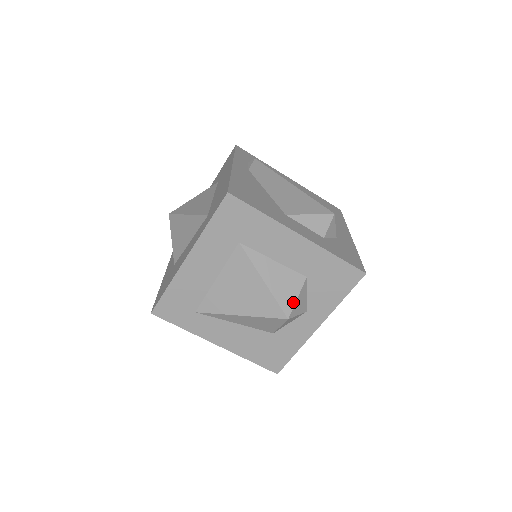
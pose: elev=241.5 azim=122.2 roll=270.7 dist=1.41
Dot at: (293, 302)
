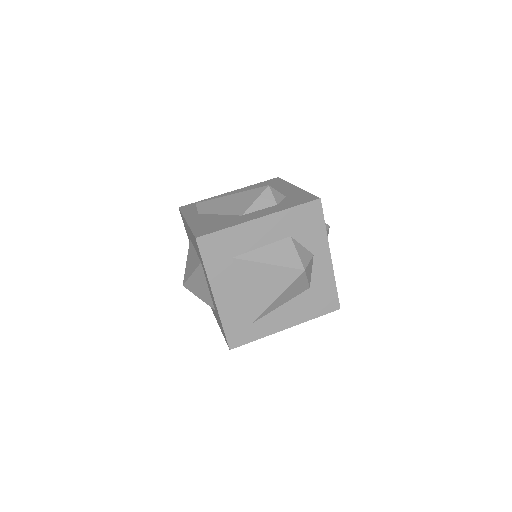
Dot at: (297, 258)
